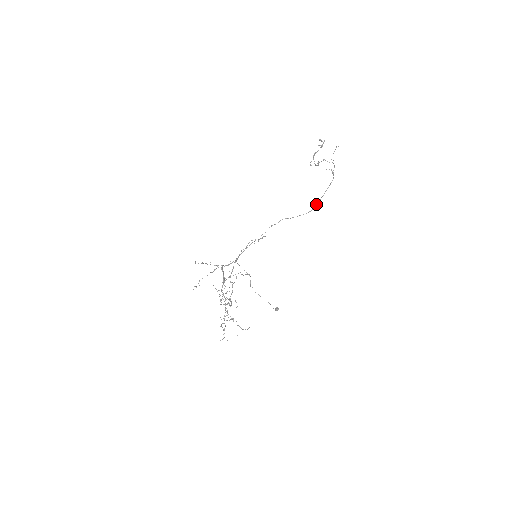
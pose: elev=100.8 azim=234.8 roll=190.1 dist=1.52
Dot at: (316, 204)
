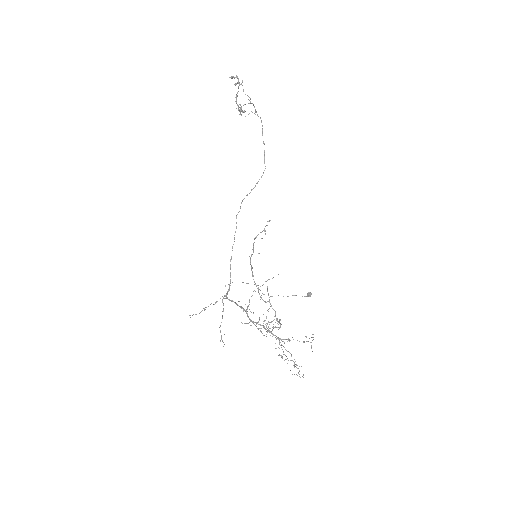
Dot at: (264, 159)
